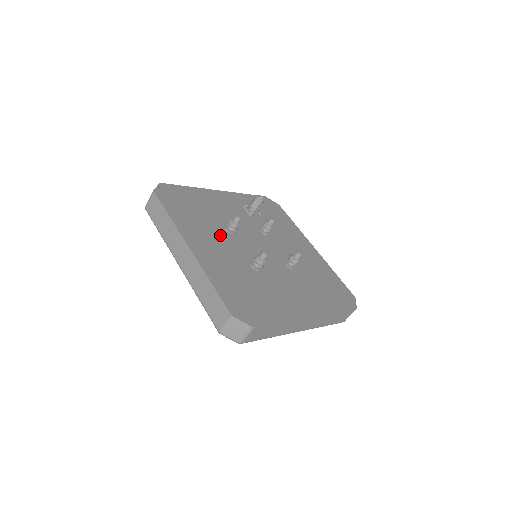
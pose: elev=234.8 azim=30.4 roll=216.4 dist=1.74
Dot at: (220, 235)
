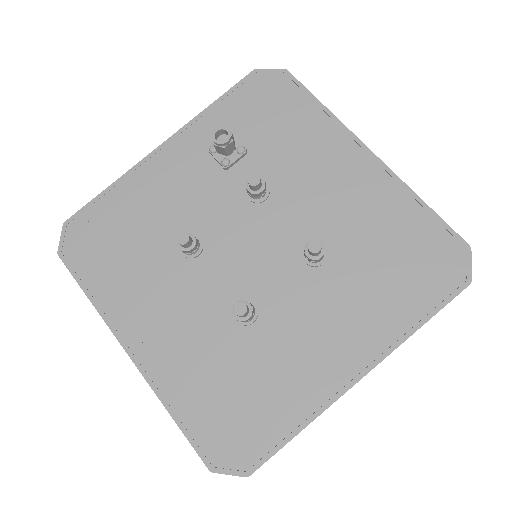
Dot at: (174, 279)
